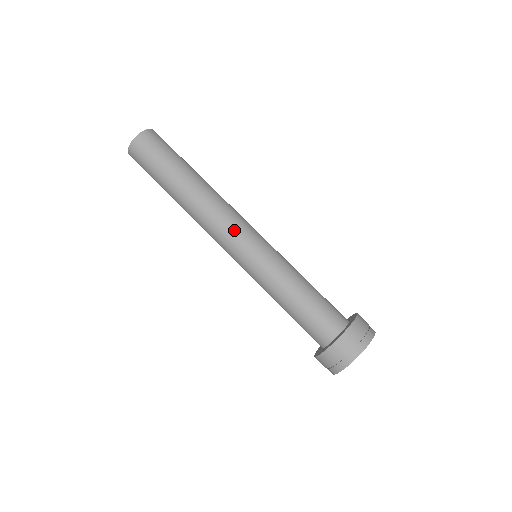
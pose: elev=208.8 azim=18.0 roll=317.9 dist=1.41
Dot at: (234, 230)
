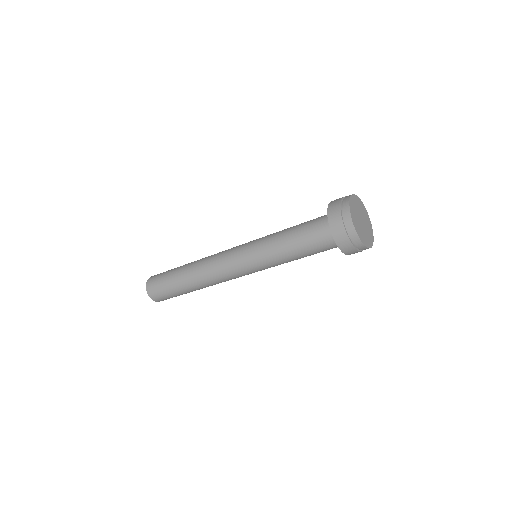
Dot at: (226, 260)
